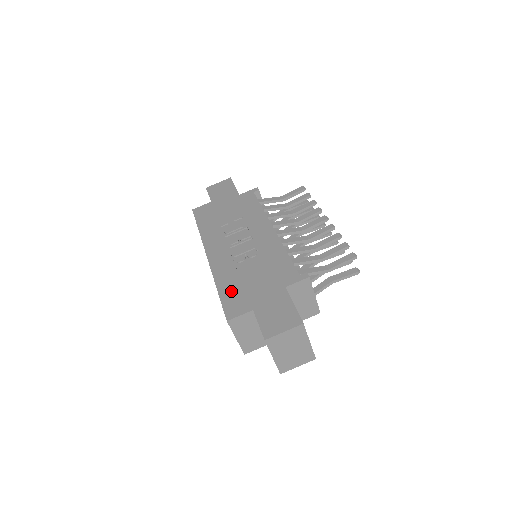
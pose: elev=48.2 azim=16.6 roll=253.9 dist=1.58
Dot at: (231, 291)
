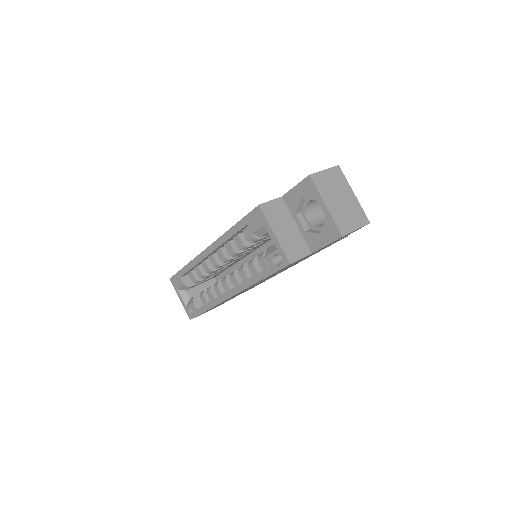
Dot at: occluded
